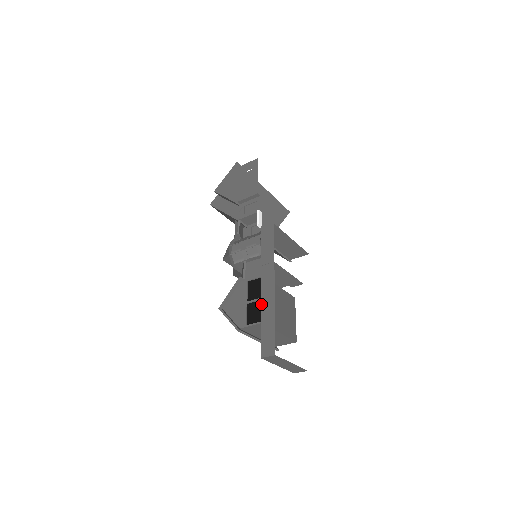
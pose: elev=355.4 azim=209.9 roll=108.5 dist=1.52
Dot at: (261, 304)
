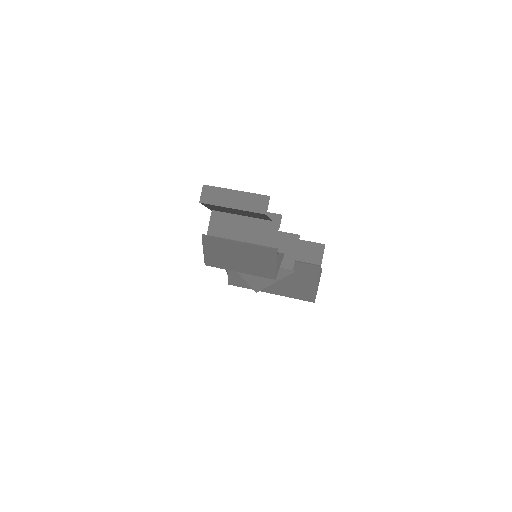
Dot at: occluded
